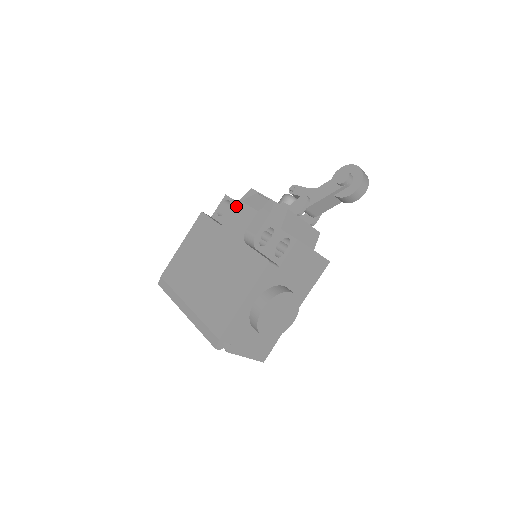
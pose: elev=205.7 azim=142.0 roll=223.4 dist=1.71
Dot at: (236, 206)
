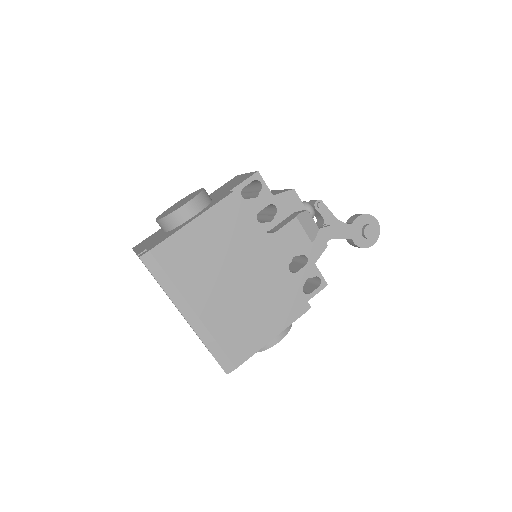
Dot at: (270, 200)
